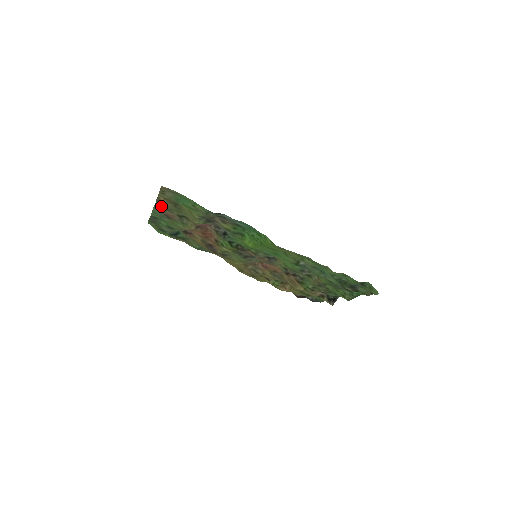
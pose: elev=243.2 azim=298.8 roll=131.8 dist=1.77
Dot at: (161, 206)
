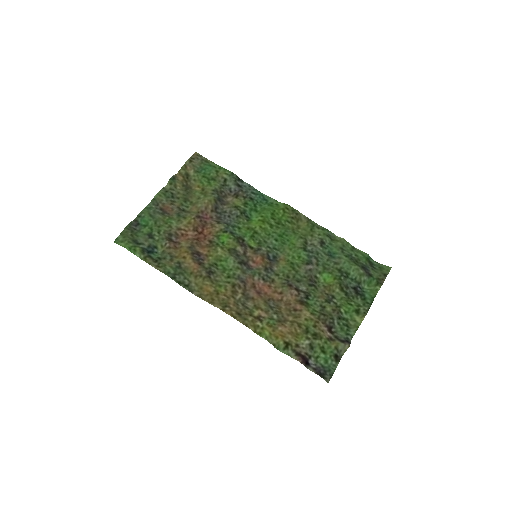
Dot at: (170, 188)
